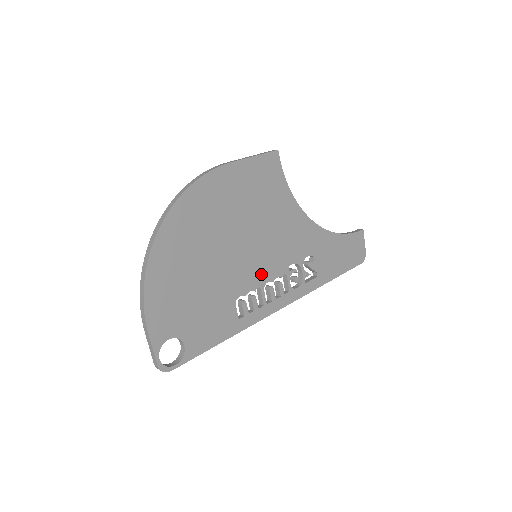
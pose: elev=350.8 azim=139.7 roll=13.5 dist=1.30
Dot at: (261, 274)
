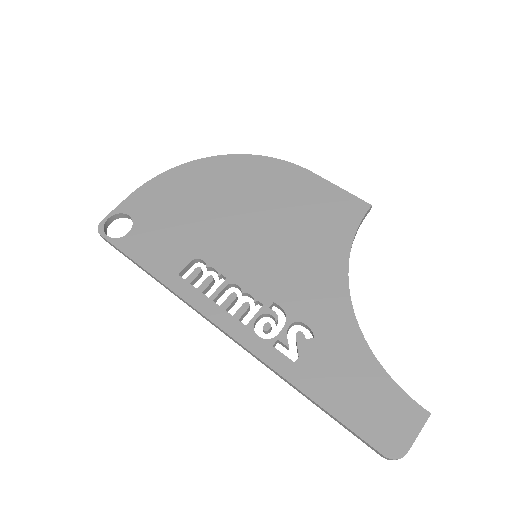
Dot at: (241, 270)
